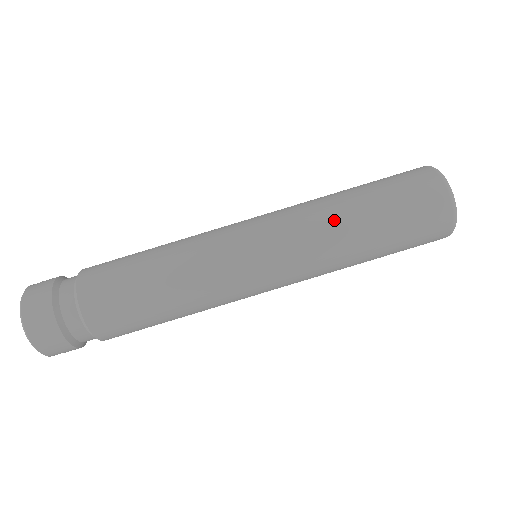
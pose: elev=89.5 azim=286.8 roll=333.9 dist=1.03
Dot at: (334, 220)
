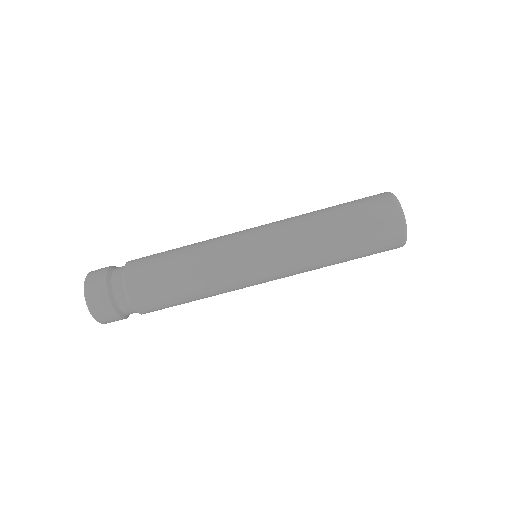
Dot at: (308, 217)
